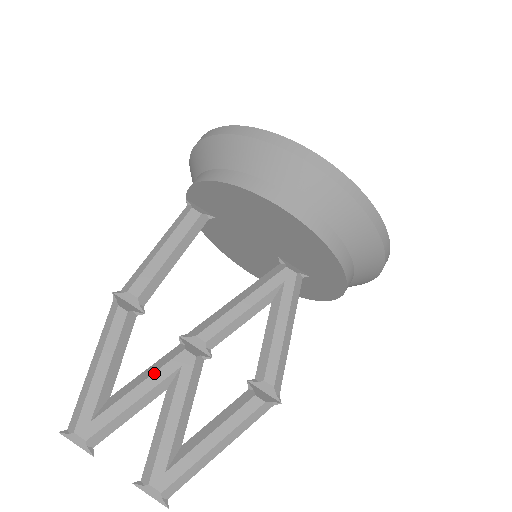
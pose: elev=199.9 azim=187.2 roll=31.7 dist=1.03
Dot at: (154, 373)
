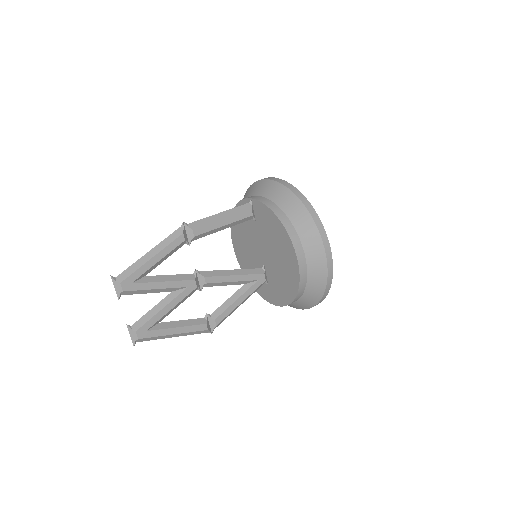
Dot at: (174, 281)
